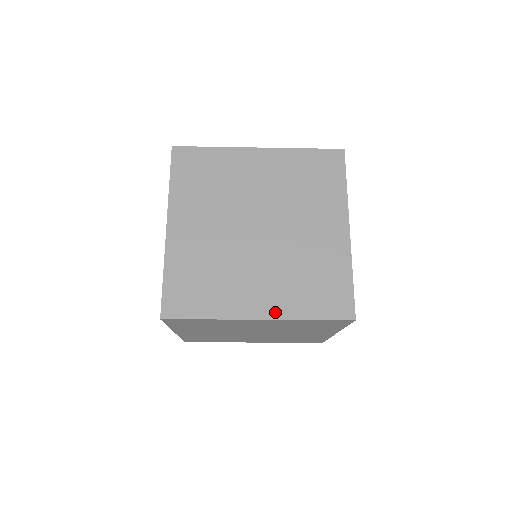
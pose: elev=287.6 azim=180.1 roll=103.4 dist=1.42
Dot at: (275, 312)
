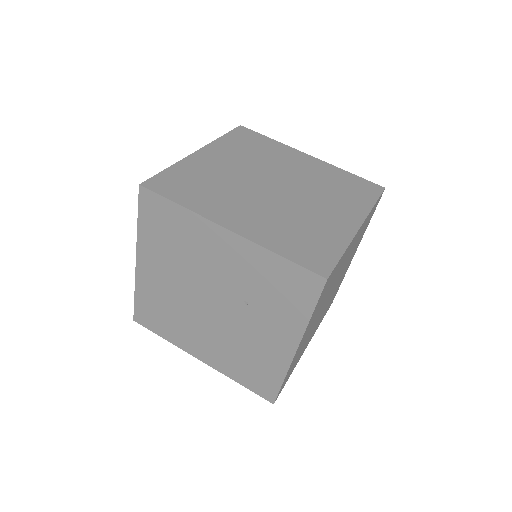
Dot at: (359, 215)
